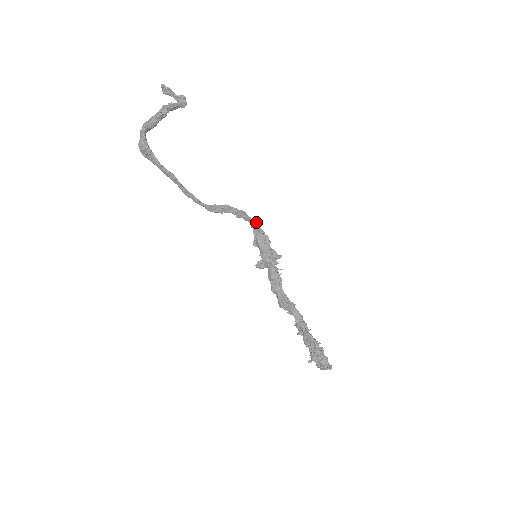
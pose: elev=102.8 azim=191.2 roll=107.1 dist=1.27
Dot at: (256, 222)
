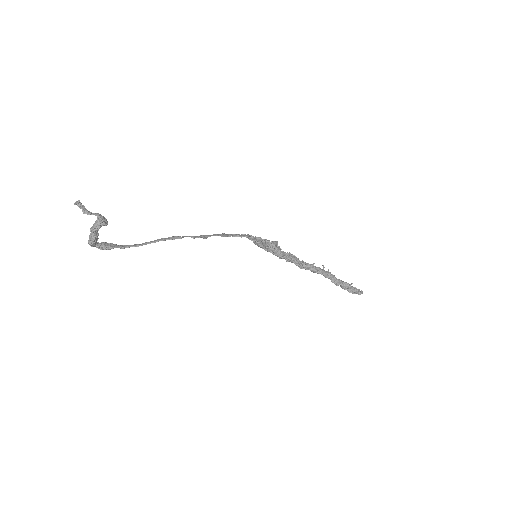
Dot at: (243, 236)
